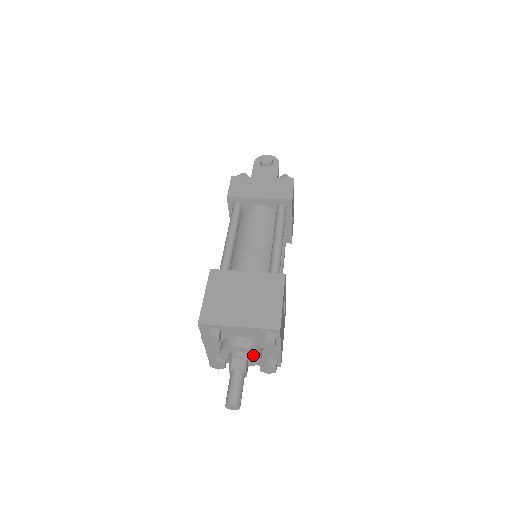
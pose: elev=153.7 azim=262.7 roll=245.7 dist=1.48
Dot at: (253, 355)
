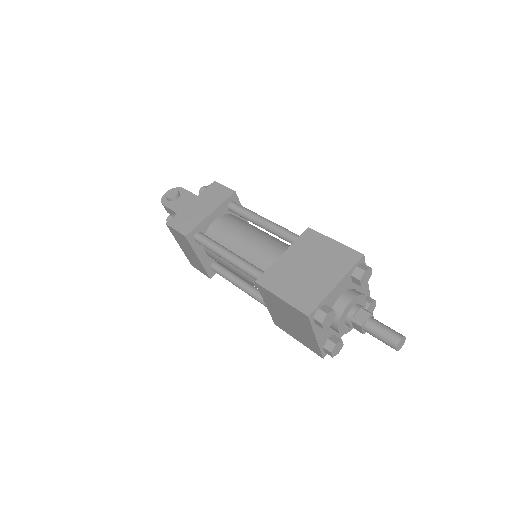
Dot at: (360, 301)
